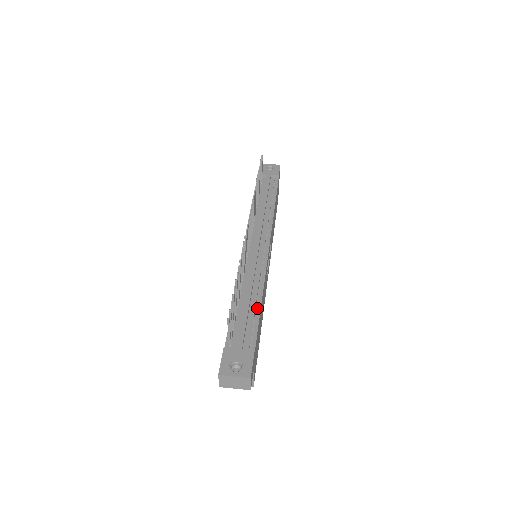
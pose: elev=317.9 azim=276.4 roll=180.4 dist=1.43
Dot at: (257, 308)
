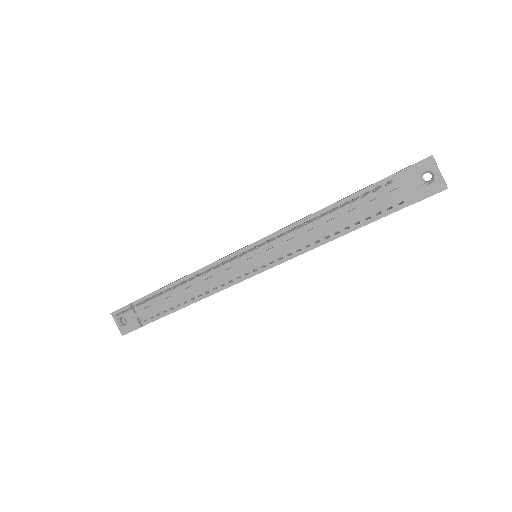
Dot at: (178, 306)
